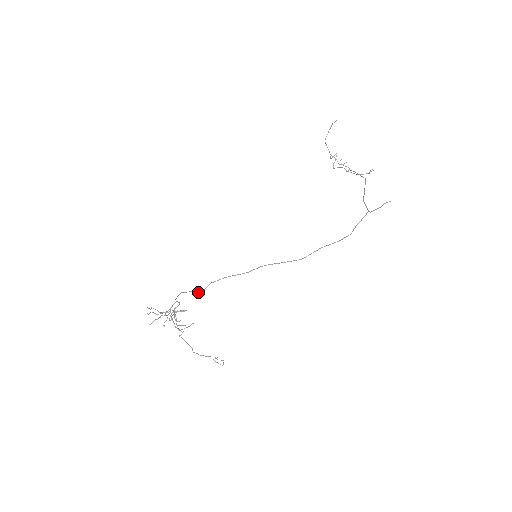
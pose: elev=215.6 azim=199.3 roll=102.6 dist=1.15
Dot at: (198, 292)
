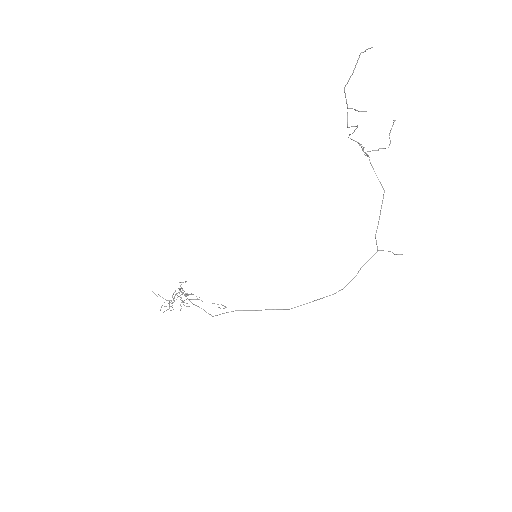
Dot at: occluded
